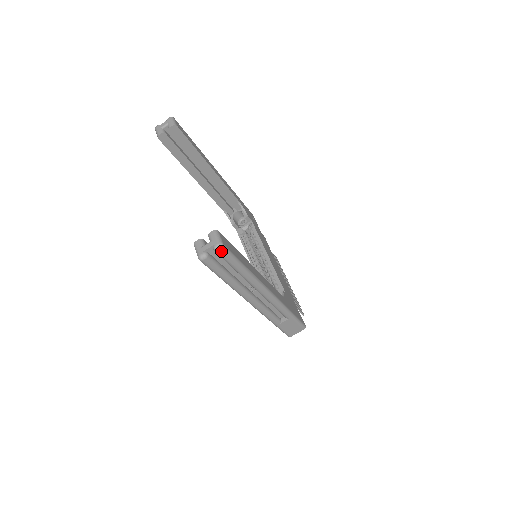
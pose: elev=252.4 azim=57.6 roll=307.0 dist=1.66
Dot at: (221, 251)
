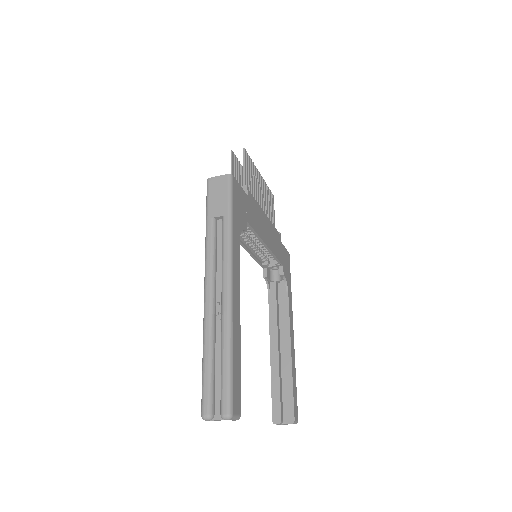
Dot at: occluded
